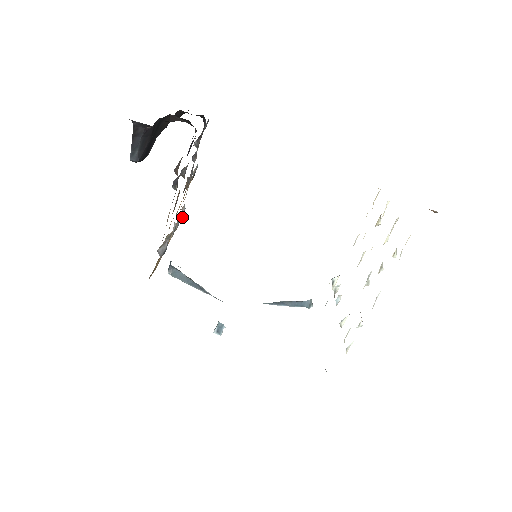
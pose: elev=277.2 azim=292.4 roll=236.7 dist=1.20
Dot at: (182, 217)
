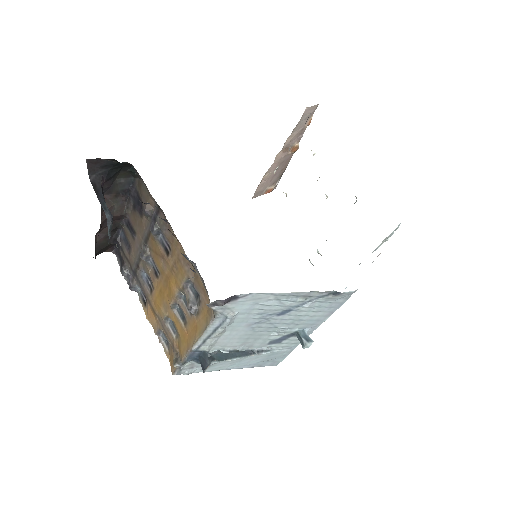
Dot at: (167, 347)
